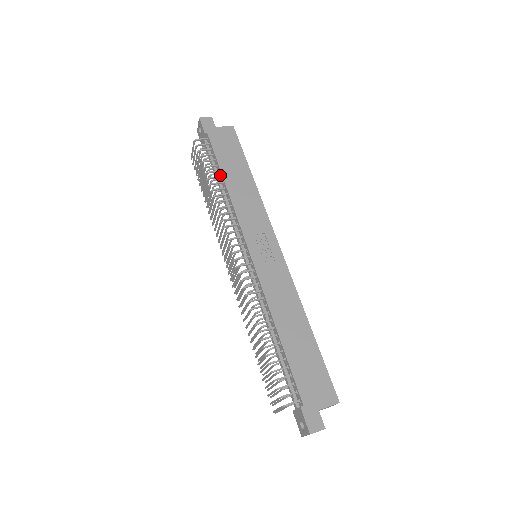
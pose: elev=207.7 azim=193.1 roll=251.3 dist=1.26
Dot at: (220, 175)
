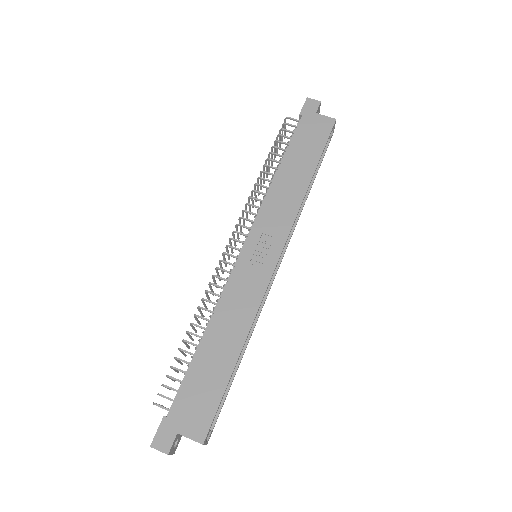
Dot at: (282, 161)
